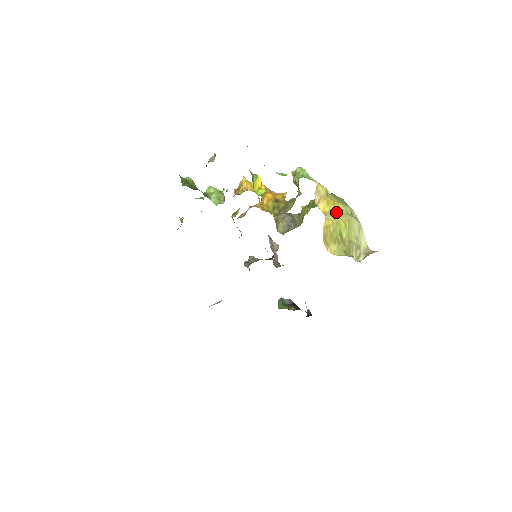
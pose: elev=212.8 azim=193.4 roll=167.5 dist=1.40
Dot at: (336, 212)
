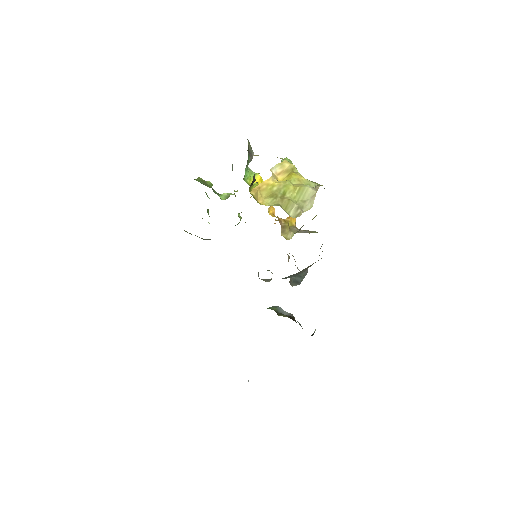
Dot at: (292, 181)
